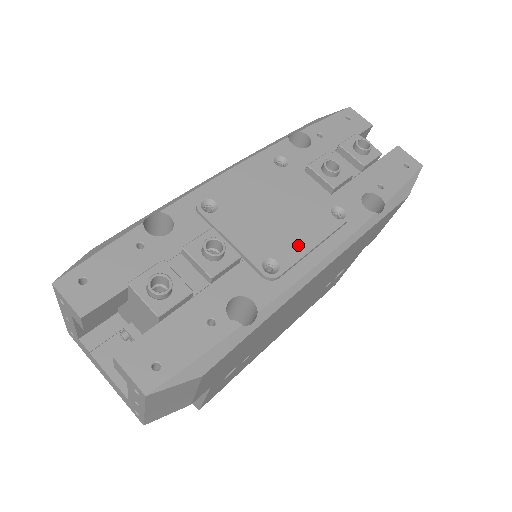
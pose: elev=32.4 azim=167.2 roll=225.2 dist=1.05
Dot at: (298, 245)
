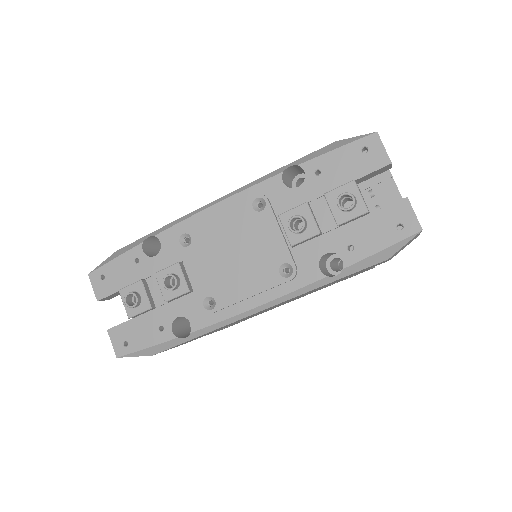
Dot at: (237, 292)
